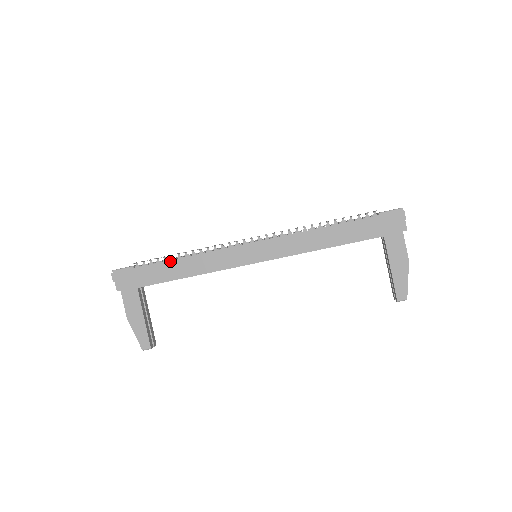
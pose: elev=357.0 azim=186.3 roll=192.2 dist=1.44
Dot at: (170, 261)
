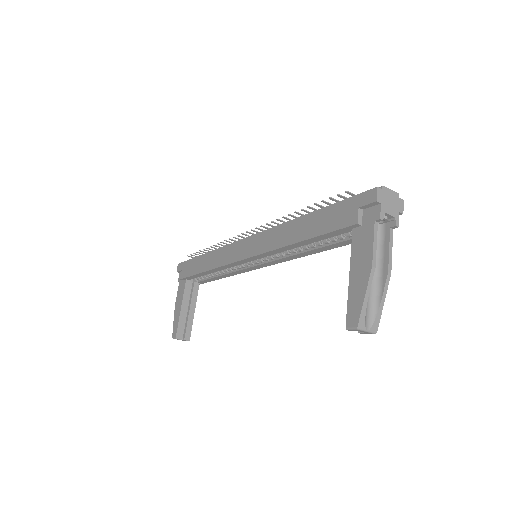
Dot at: (203, 255)
